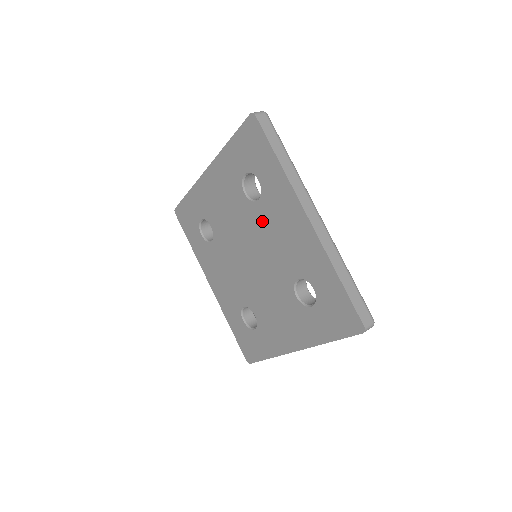
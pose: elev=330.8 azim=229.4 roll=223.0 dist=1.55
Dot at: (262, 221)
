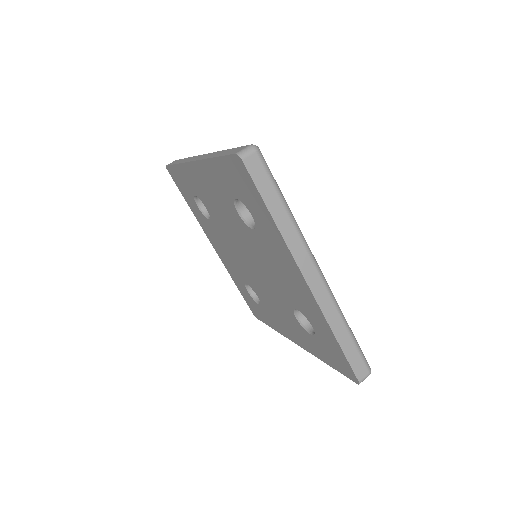
Dot at: (258, 247)
